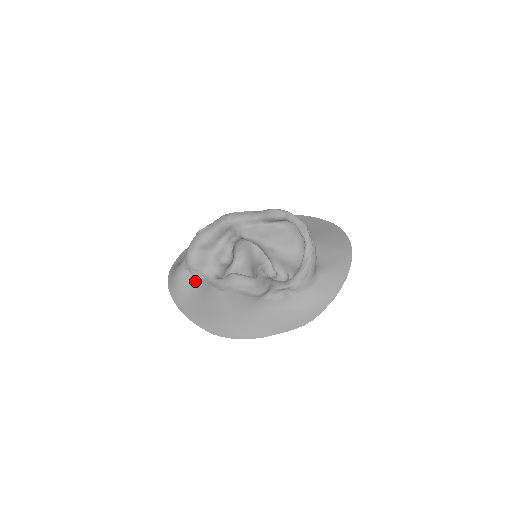
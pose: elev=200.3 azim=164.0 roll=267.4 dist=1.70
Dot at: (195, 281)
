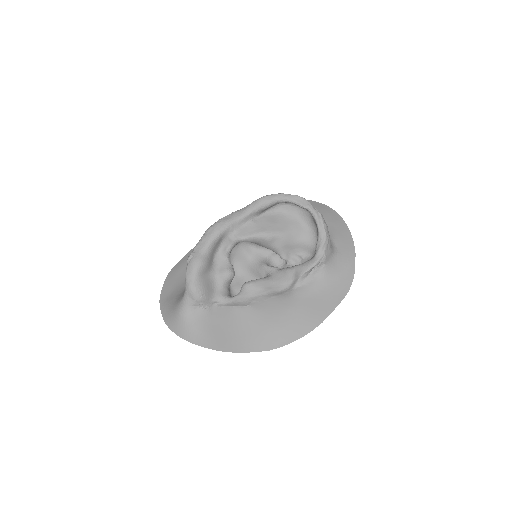
Dot at: (209, 313)
